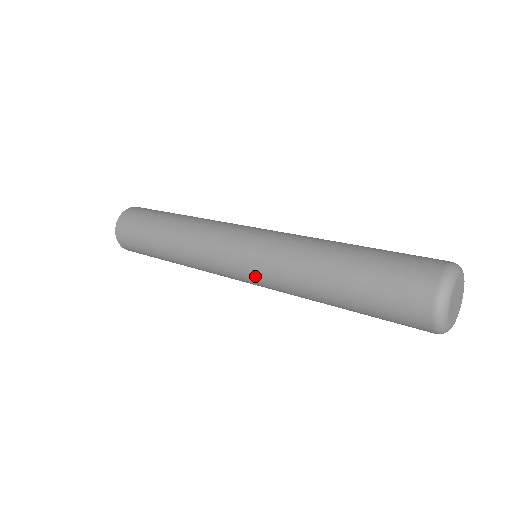
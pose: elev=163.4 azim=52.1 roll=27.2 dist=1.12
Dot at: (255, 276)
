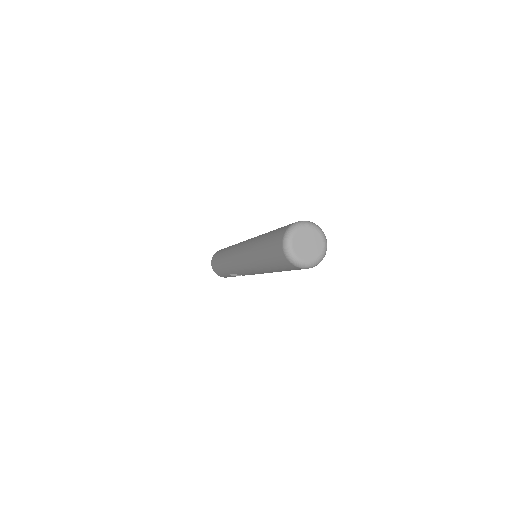
Dot at: (242, 258)
